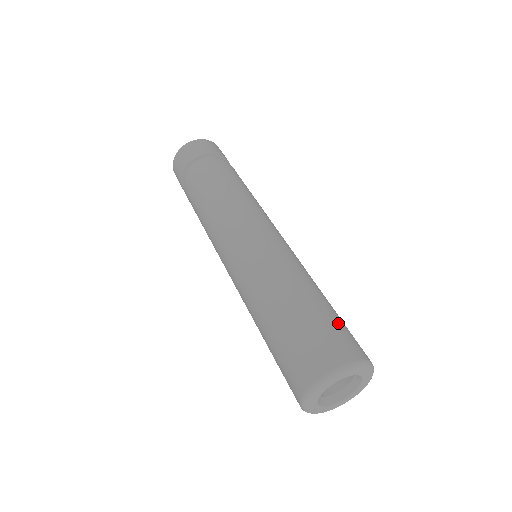
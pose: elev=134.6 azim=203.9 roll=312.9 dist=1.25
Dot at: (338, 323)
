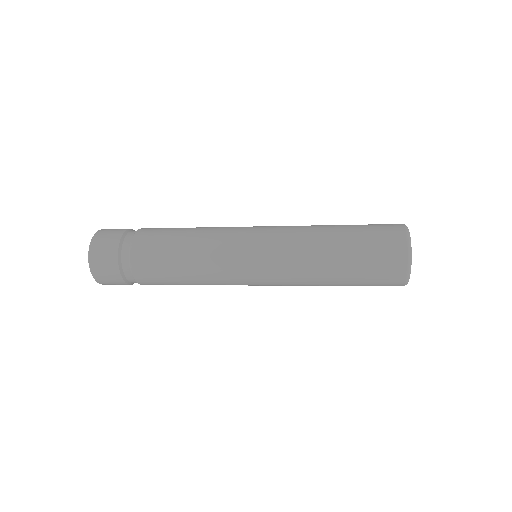
Dot at: occluded
